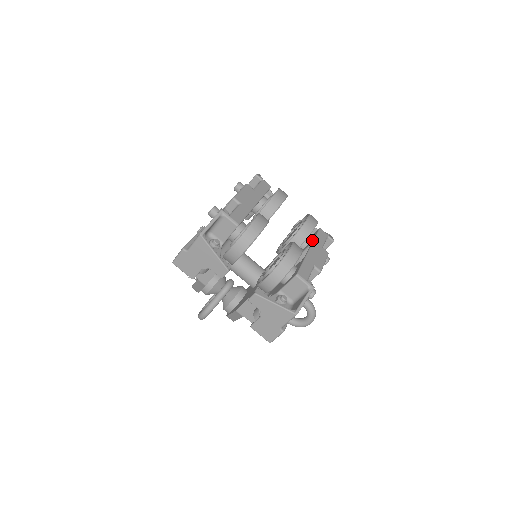
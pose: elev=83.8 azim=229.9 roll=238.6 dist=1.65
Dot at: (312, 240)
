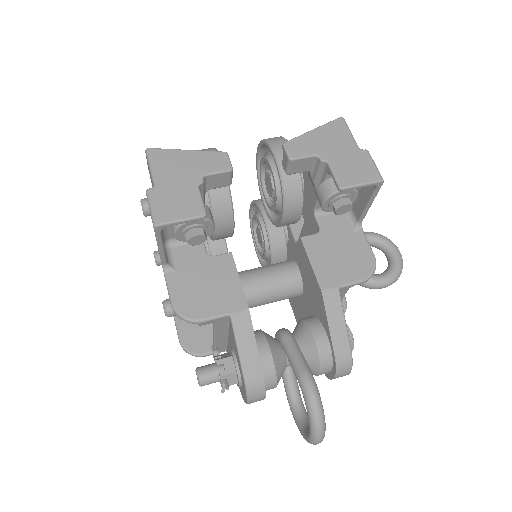
Dot at: occluded
